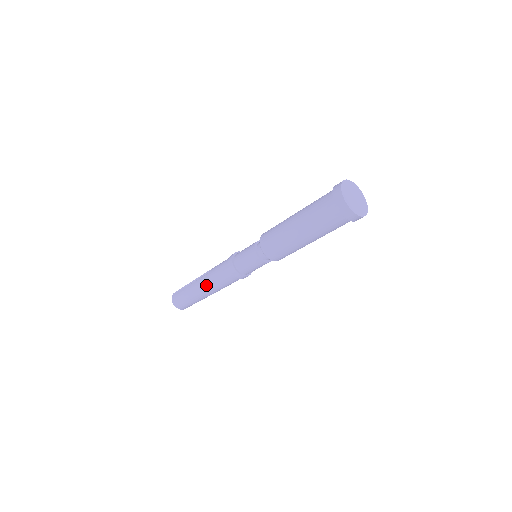
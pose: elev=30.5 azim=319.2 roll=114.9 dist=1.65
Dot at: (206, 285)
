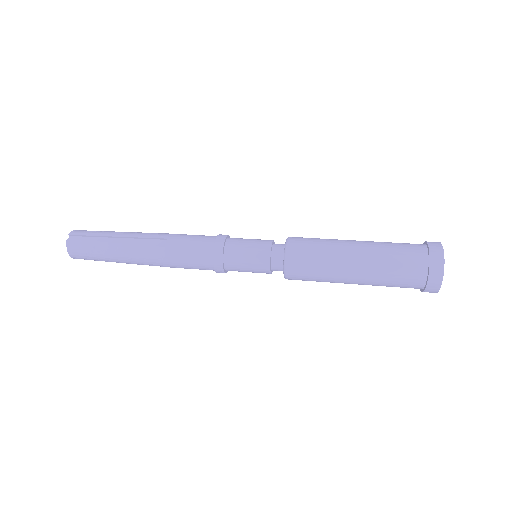
Dot at: (155, 260)
